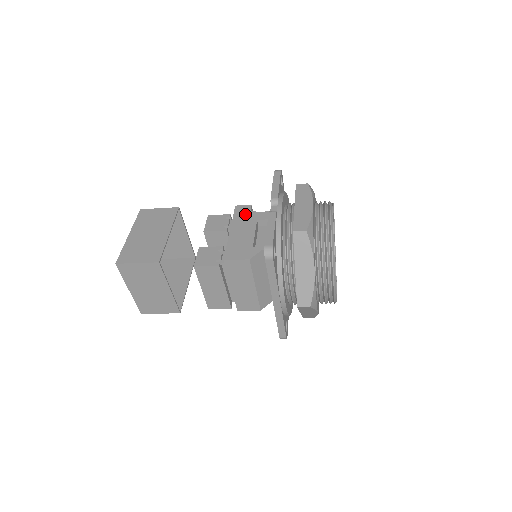
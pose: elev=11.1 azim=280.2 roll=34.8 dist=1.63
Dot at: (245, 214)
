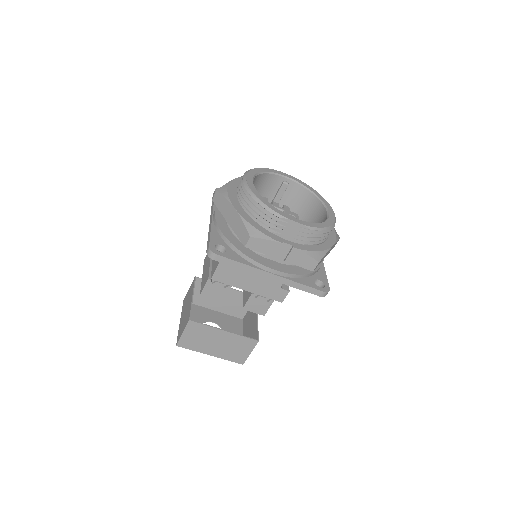
Dot at: occluded
